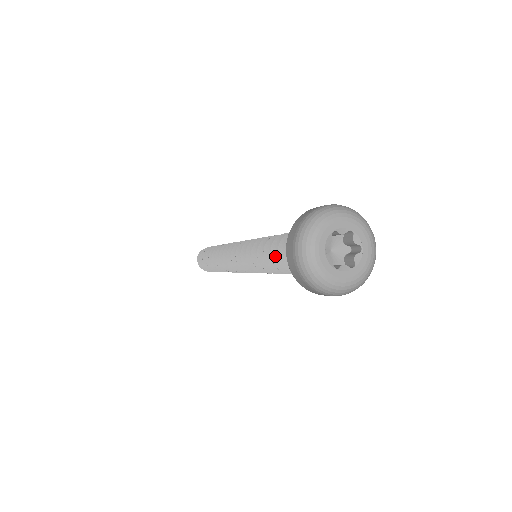
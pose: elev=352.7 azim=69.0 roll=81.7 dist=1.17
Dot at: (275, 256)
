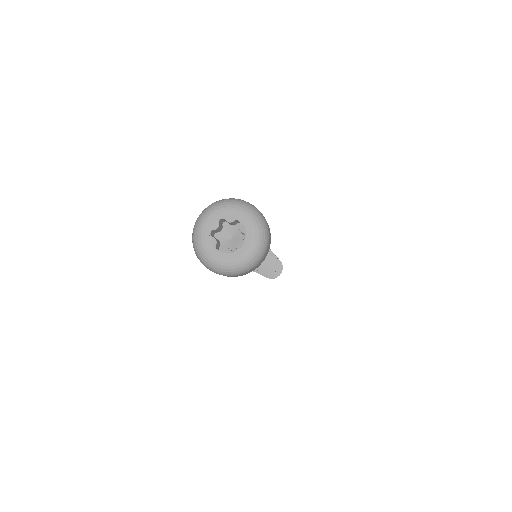
Dot at: occluded
